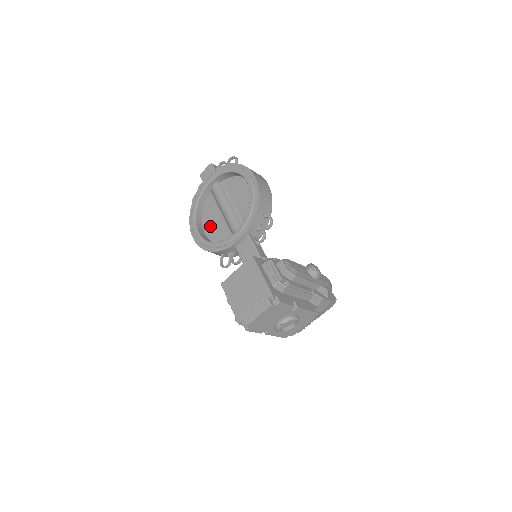
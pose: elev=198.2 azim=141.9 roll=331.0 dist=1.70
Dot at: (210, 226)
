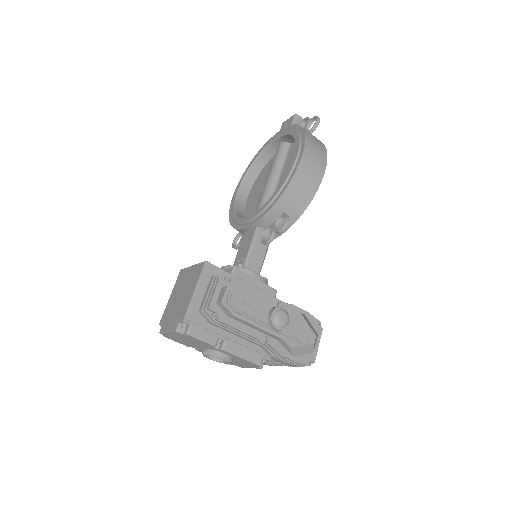
Dot at: (255, 191)
